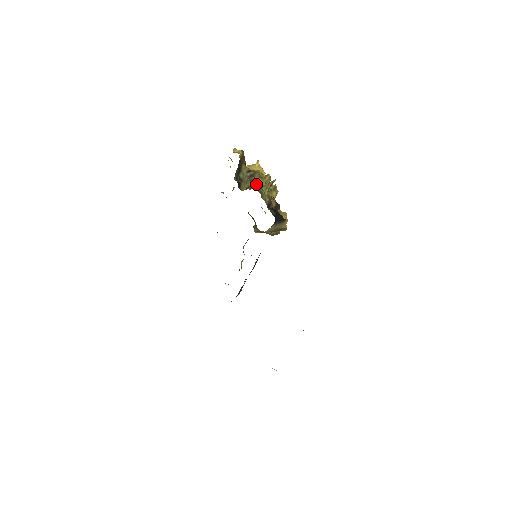
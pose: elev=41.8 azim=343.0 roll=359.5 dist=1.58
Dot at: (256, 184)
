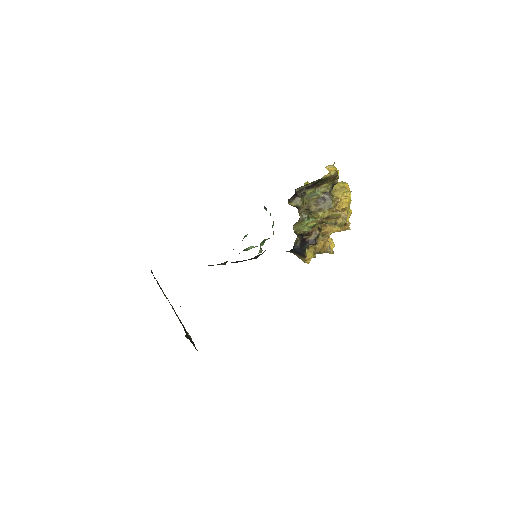
Dot at: (318, 209)
